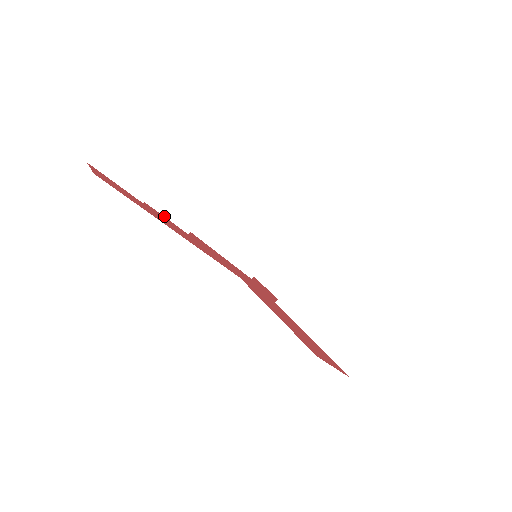
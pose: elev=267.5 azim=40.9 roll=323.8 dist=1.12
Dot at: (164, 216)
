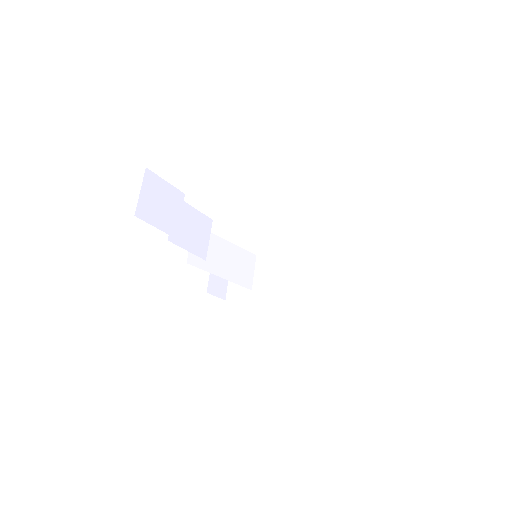
Dot at: (187, 250)
